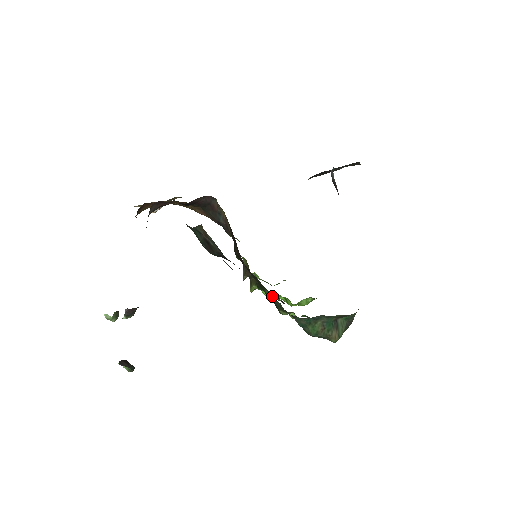
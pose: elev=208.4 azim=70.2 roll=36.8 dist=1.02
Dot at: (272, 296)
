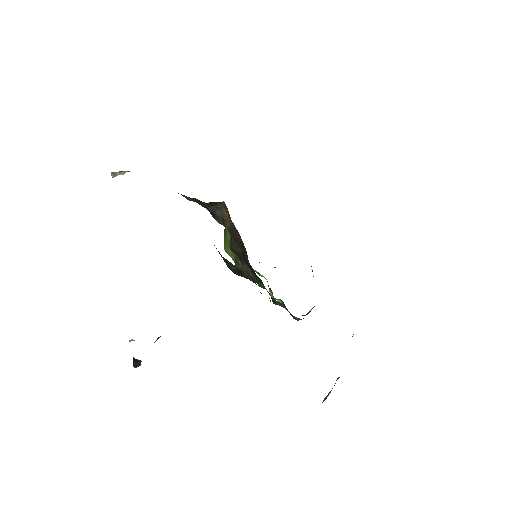
Dot at: occluded
